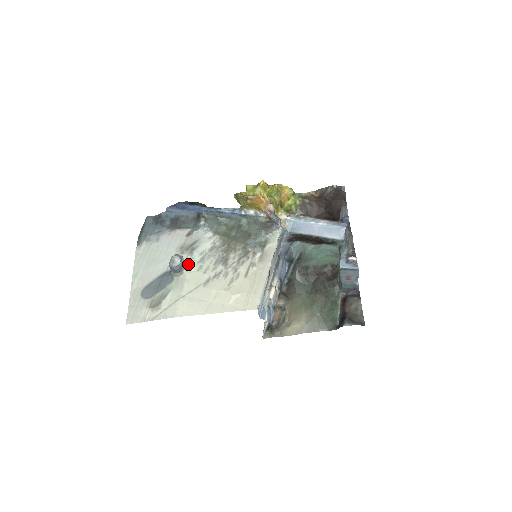
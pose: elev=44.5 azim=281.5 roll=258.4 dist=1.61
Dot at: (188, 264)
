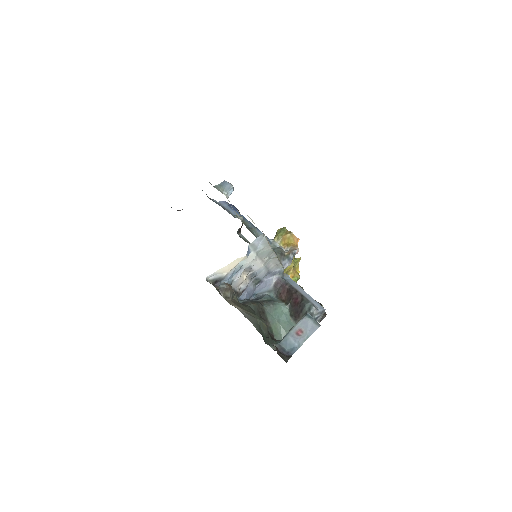
Dot at: occluded
